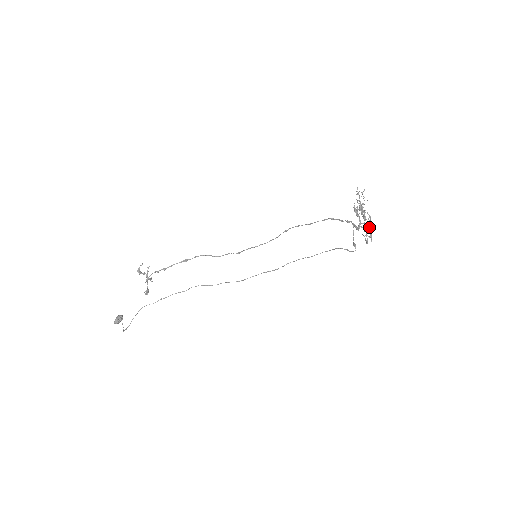
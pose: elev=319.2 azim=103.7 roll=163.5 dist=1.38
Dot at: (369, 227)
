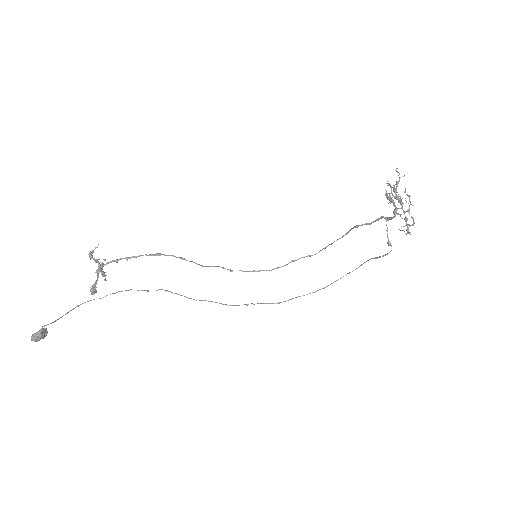
Dot at: (409, 211)
